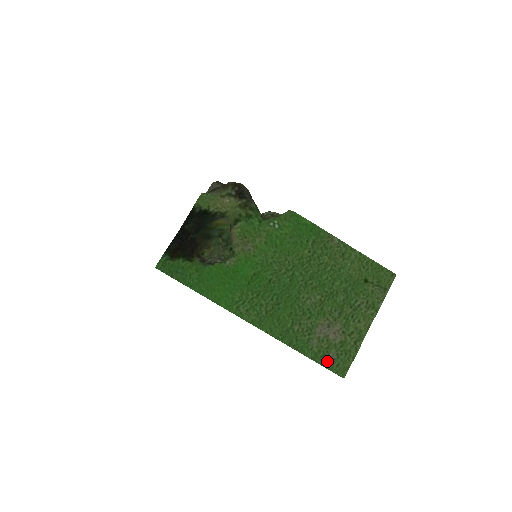
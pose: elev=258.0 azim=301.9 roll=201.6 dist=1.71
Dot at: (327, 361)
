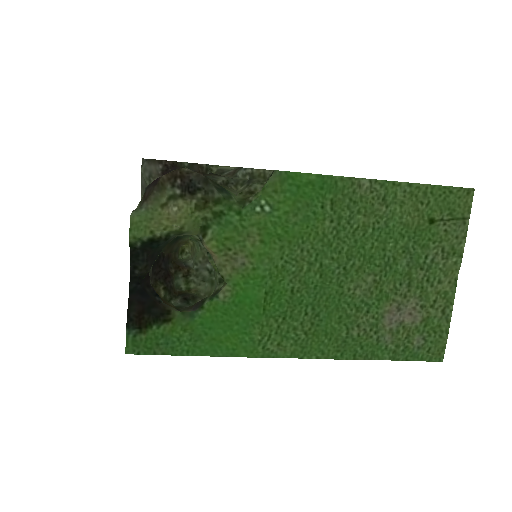
Dot at: (412, 352)
